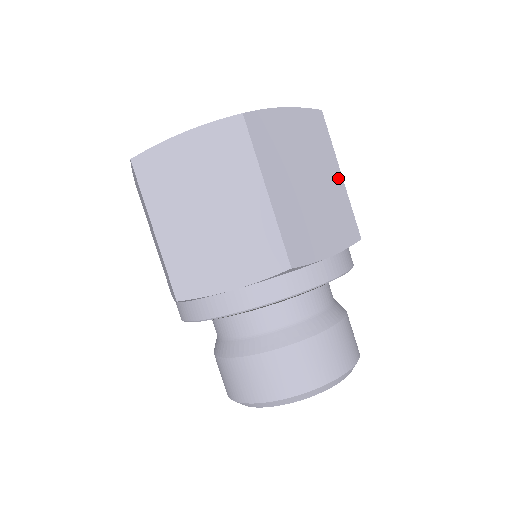
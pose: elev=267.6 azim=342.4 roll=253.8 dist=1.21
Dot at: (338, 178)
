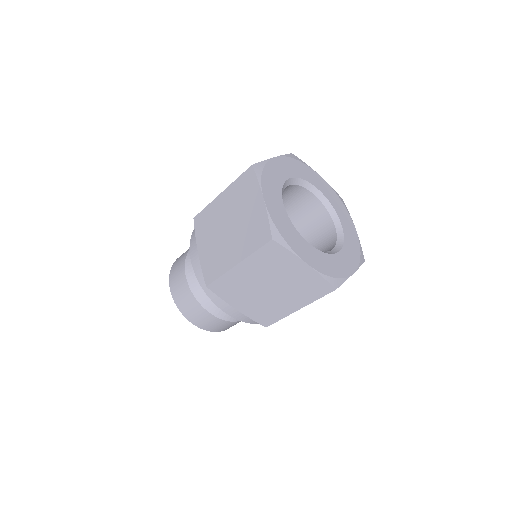
Dot at: occluded
